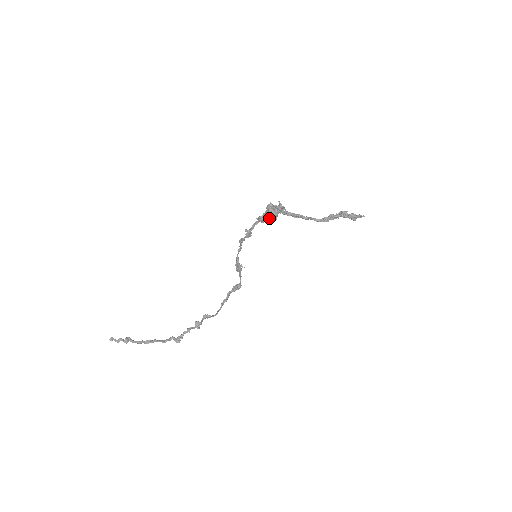
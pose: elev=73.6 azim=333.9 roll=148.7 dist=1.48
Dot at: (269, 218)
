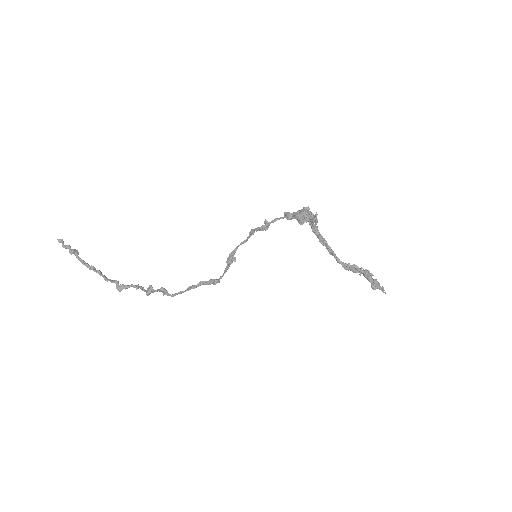
Dot at: (297, 217)
